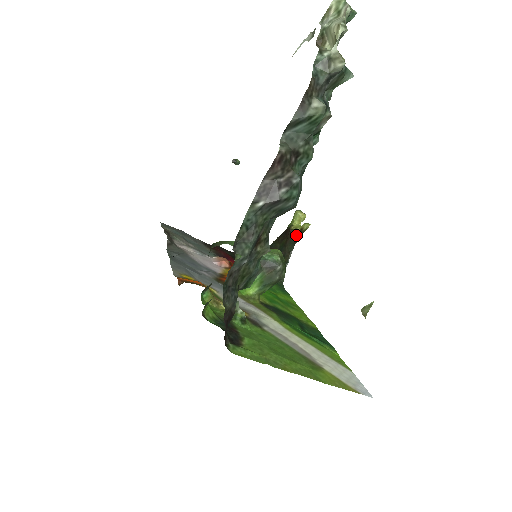
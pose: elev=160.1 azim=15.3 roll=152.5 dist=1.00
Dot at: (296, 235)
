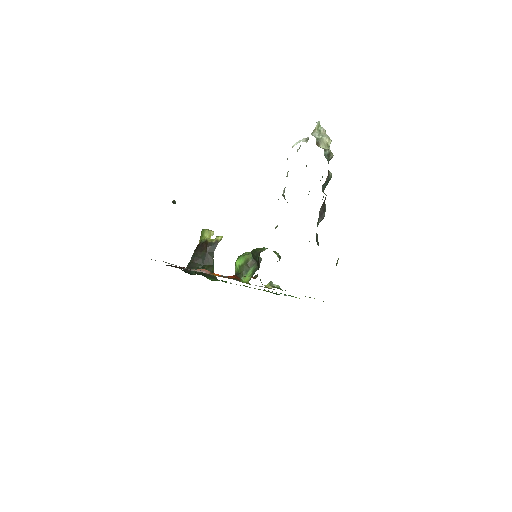
Dot at: (213, 245)
